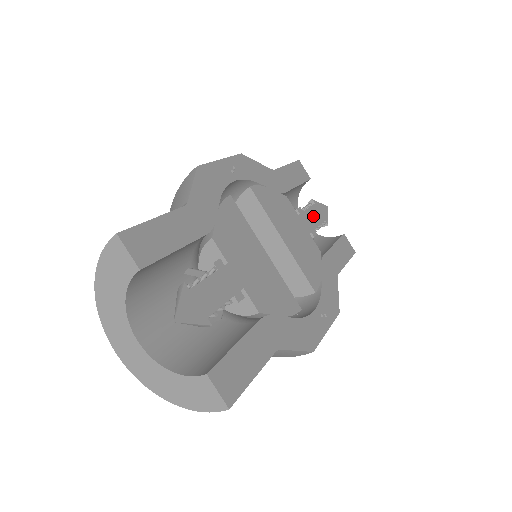
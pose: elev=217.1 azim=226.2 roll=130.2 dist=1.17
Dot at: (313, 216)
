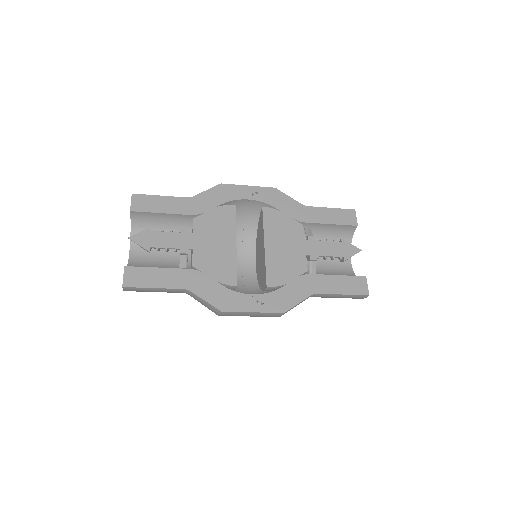
Dot at: (327, 248)
